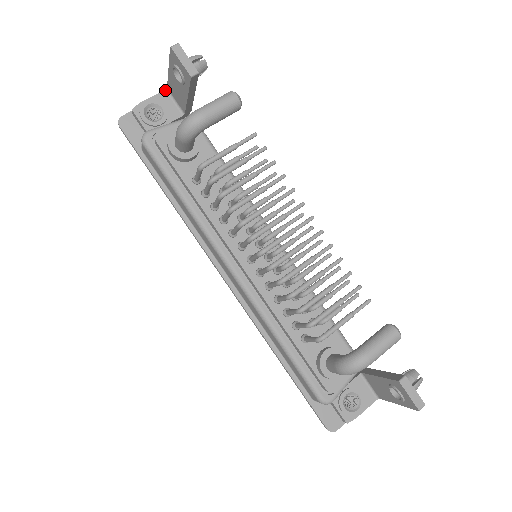
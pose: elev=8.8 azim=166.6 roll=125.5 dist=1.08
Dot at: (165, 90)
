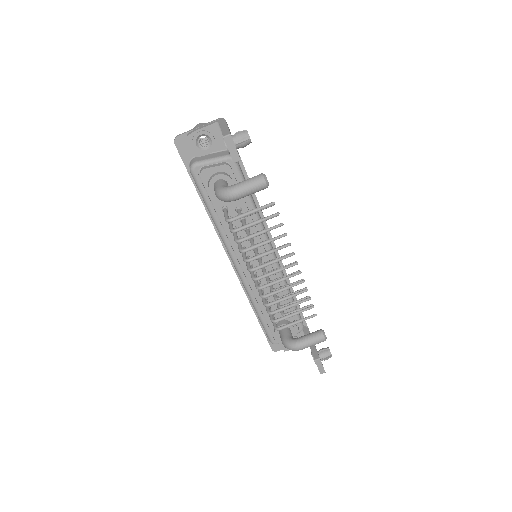
Dot at: (217, 122)
